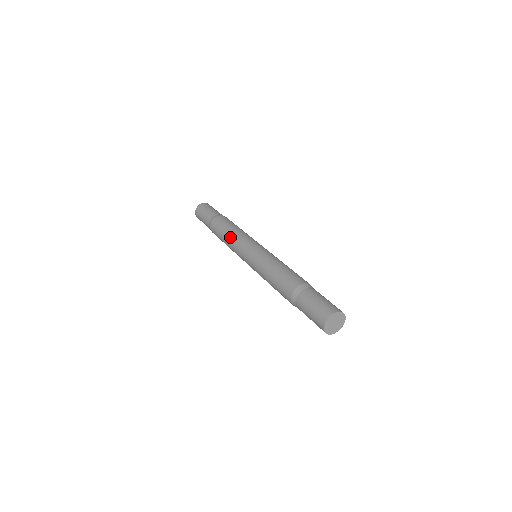
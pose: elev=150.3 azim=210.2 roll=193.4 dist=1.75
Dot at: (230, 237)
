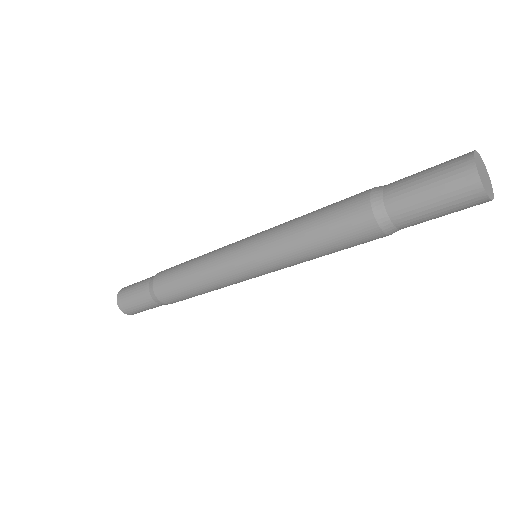
Dot at: (197, 266)
